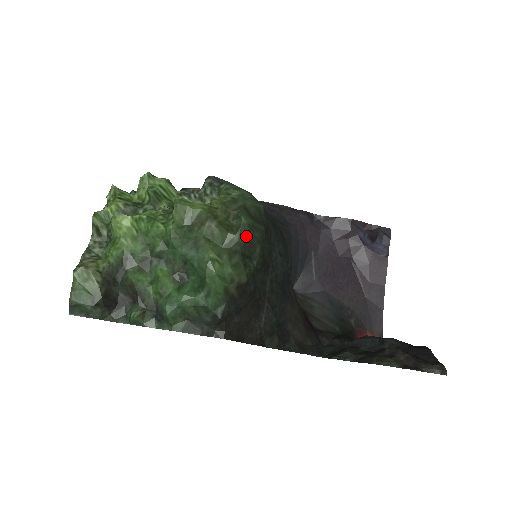
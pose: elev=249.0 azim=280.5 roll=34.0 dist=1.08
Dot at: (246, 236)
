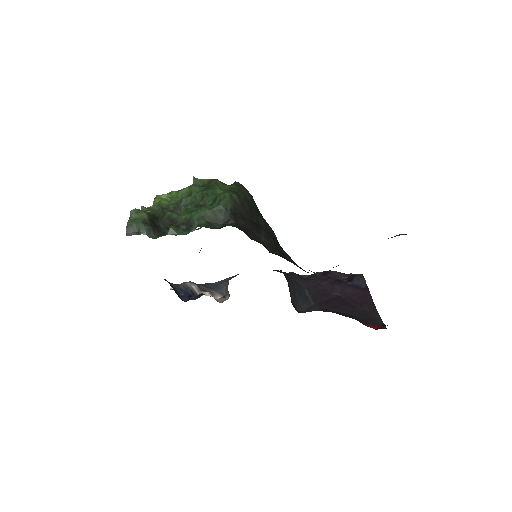
Dot at: (240, 188)
